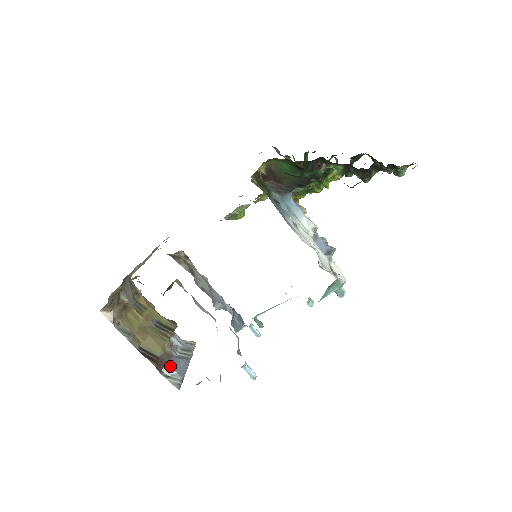
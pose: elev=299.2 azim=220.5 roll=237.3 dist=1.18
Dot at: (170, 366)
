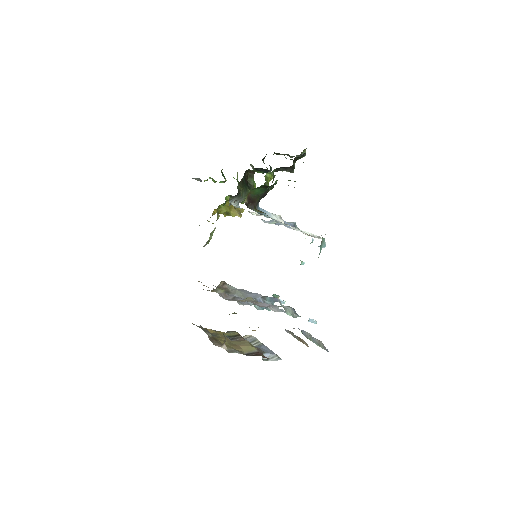
Dot at: (264, 353)
